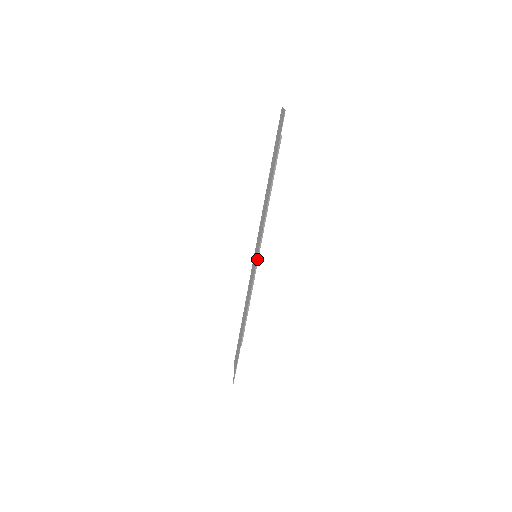
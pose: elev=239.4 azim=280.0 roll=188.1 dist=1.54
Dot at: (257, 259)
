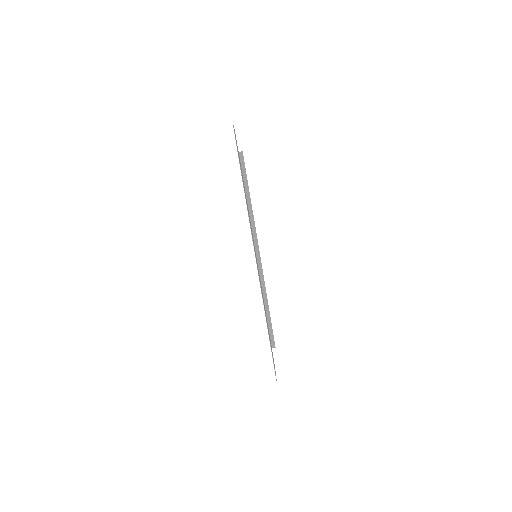
Dot at: (260, 262)
